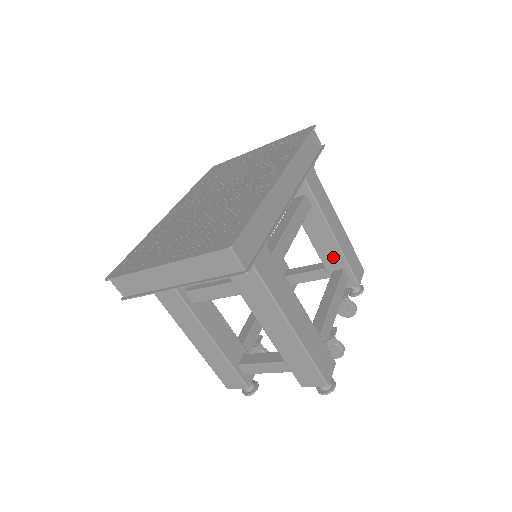
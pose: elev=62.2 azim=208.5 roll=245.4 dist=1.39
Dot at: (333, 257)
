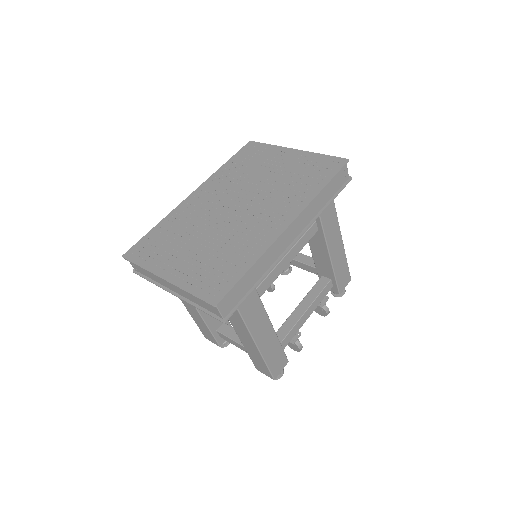
Dot at: (325, 268)
